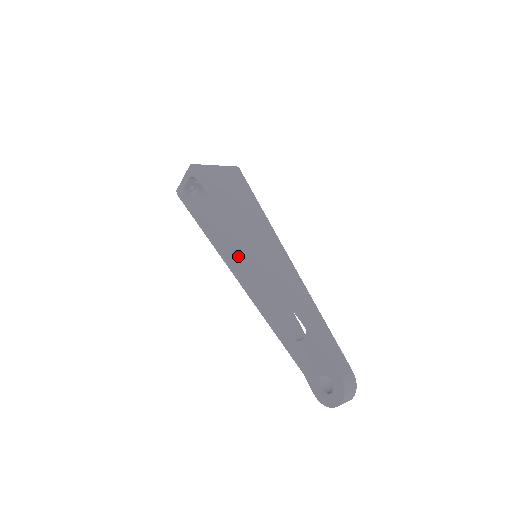
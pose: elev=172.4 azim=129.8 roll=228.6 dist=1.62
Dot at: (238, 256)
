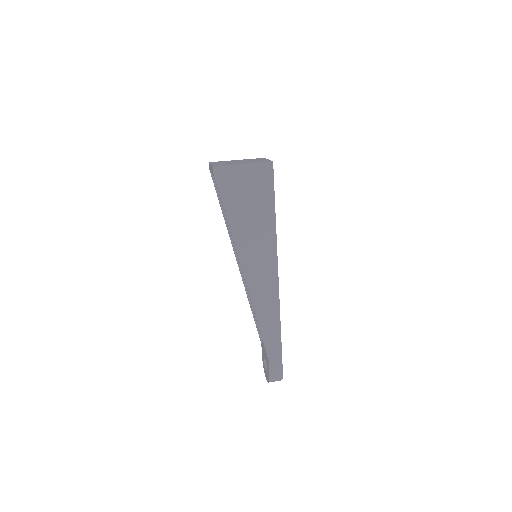
Dot at: occluded
